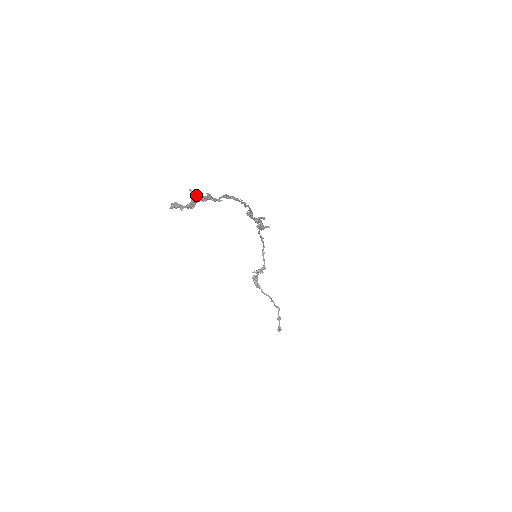
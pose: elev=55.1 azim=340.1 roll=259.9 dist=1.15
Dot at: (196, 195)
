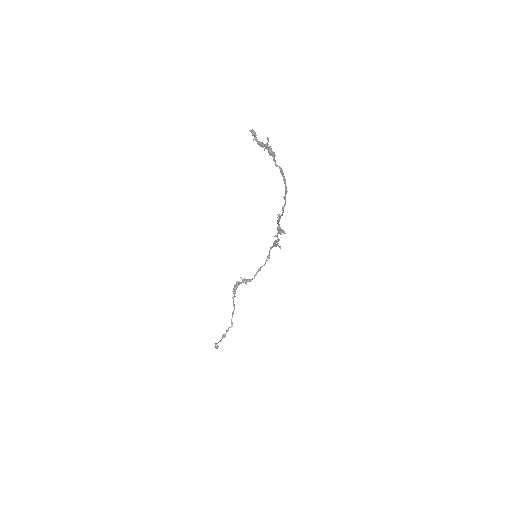
Dot at: occluded
